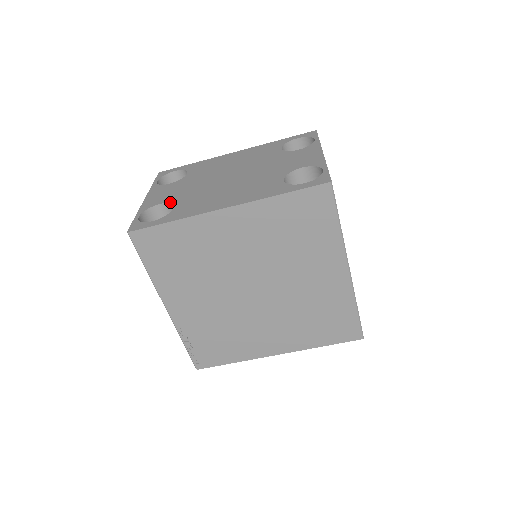
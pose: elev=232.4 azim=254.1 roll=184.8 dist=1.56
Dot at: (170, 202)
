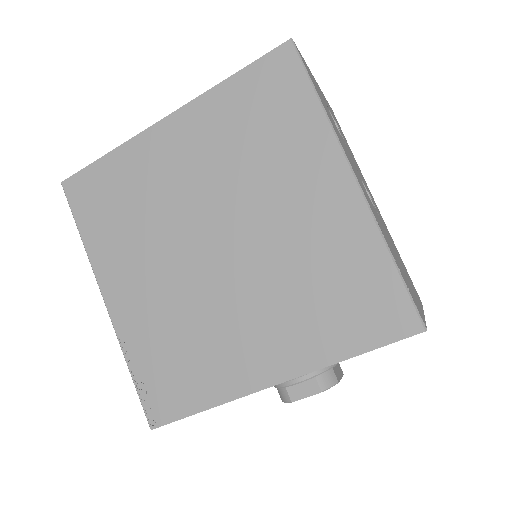
Dot at: occluded
